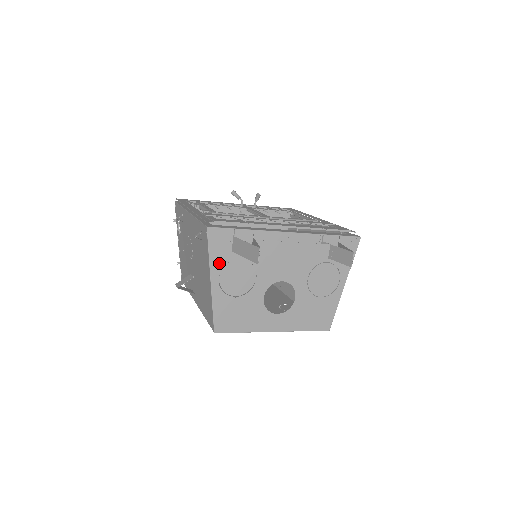
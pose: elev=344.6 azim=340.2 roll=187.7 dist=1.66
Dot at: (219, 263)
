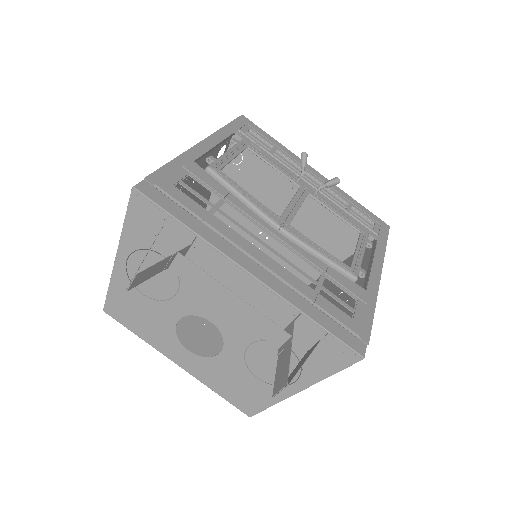
Dot at: (134, 242)
